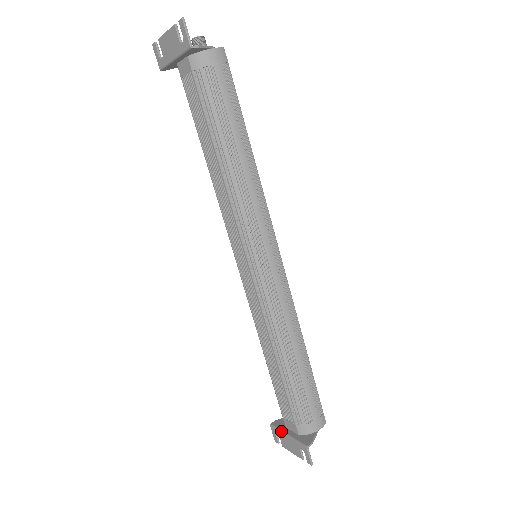
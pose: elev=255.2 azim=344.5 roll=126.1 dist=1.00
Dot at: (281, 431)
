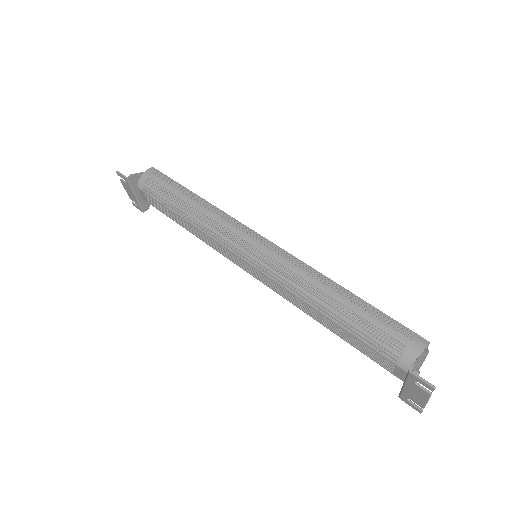
Dot at: (401, 389)
